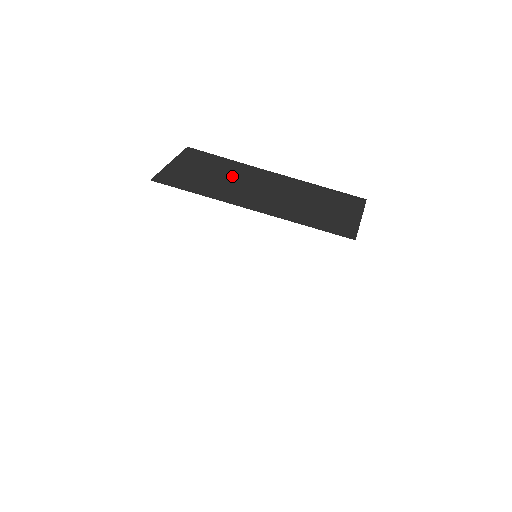
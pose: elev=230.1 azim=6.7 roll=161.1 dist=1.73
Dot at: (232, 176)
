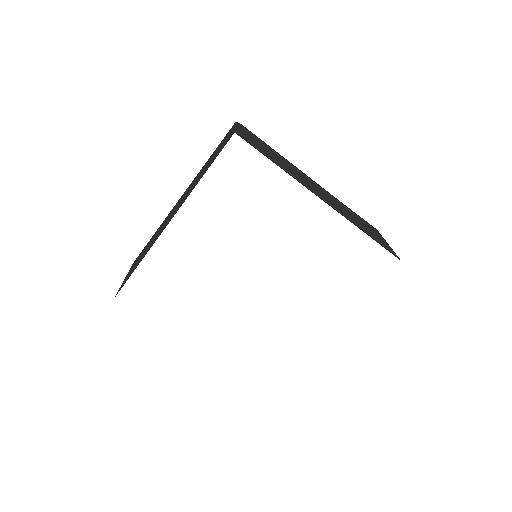
Dot at: (158, 231)
